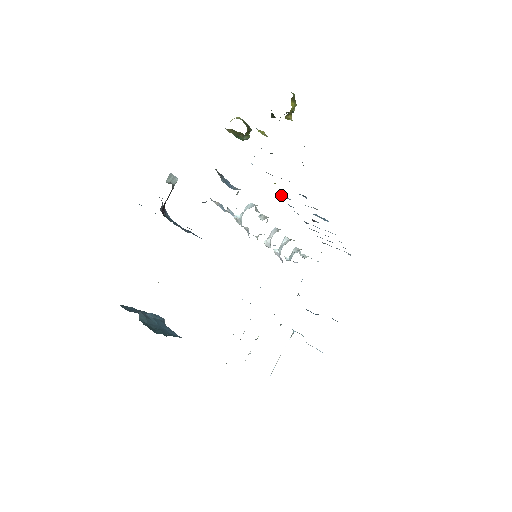
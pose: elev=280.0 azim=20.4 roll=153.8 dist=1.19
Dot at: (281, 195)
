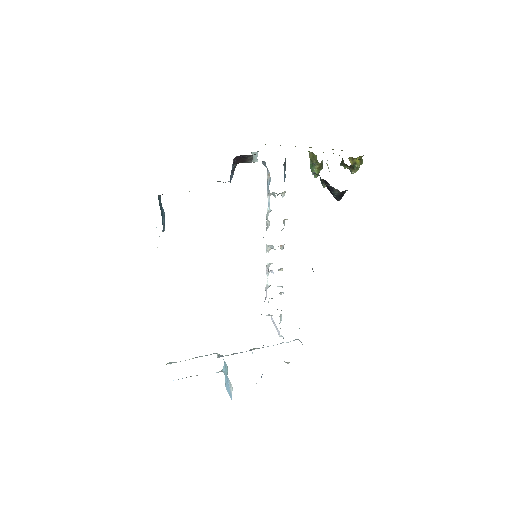
Dot at: occluded
